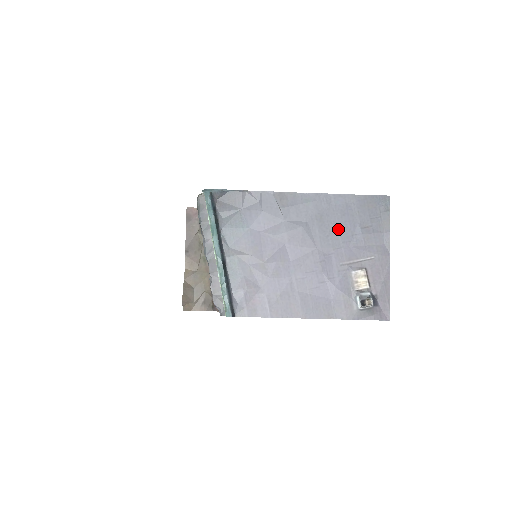
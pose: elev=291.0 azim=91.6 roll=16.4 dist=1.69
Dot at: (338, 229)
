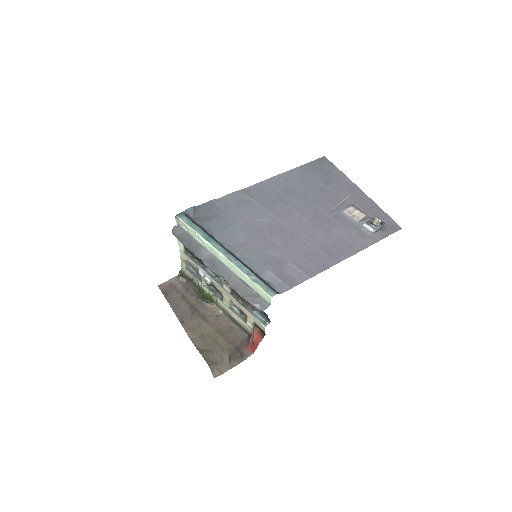
Dot at: (307, 191)
